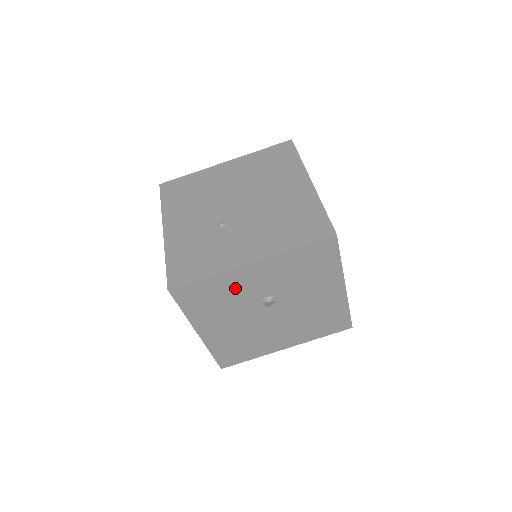
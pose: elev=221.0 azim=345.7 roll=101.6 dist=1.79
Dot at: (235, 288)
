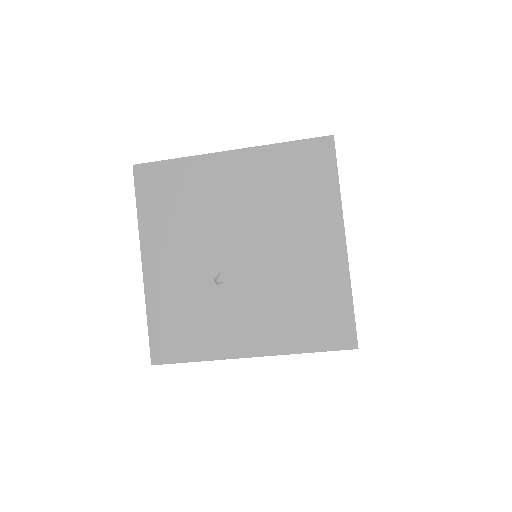
Dot at: occluded
